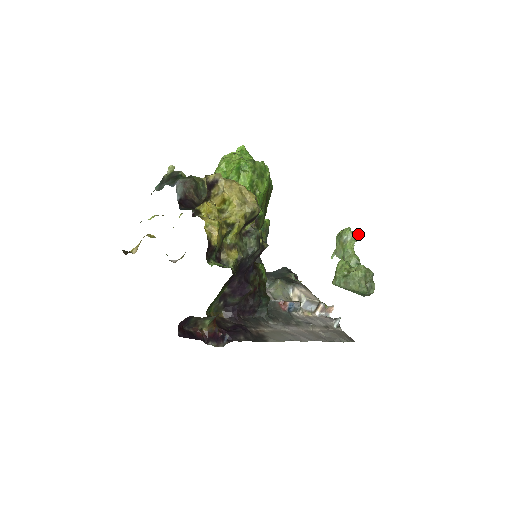
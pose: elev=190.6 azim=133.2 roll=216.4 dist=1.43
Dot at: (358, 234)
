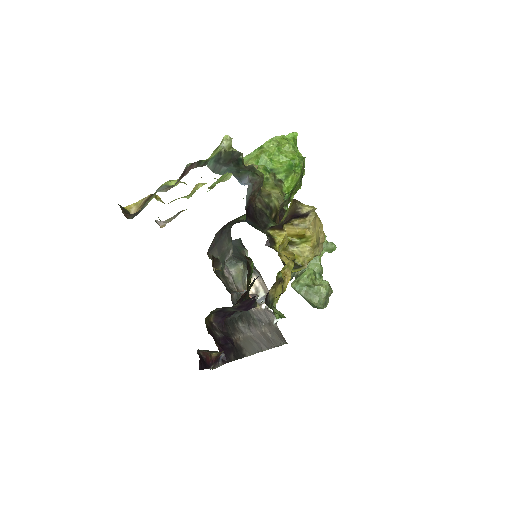
Dot at: (333, 247)
